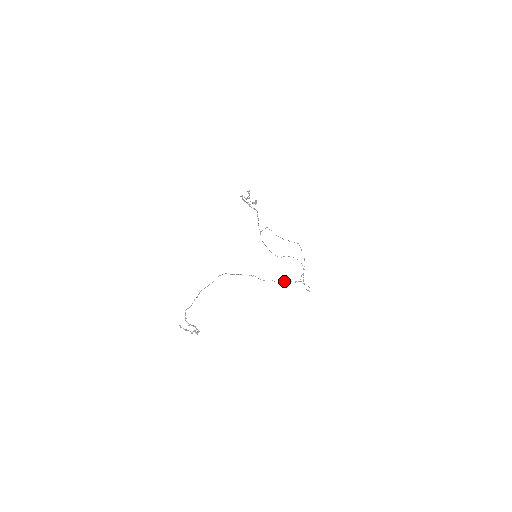
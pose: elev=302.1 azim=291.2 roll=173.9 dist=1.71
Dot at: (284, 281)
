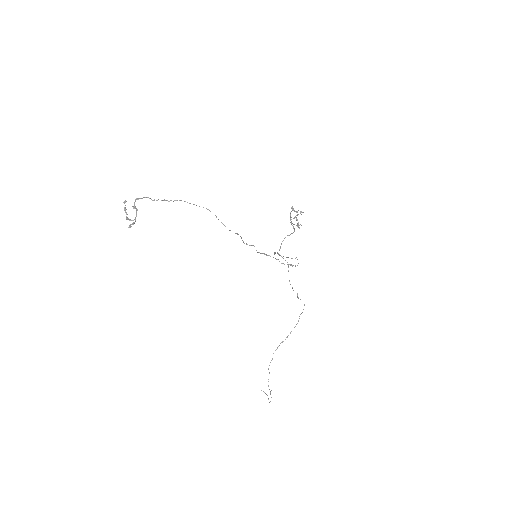
Dot at: occluded
